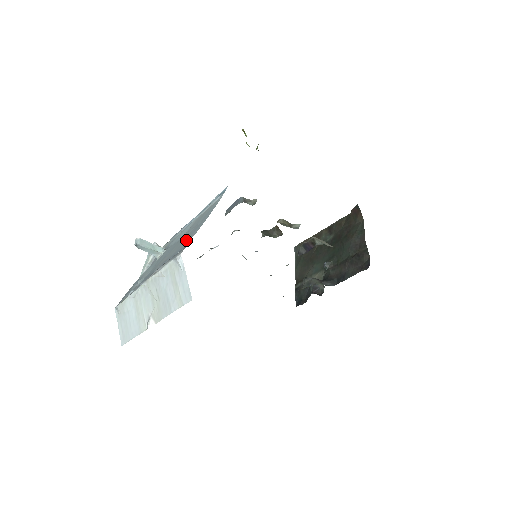
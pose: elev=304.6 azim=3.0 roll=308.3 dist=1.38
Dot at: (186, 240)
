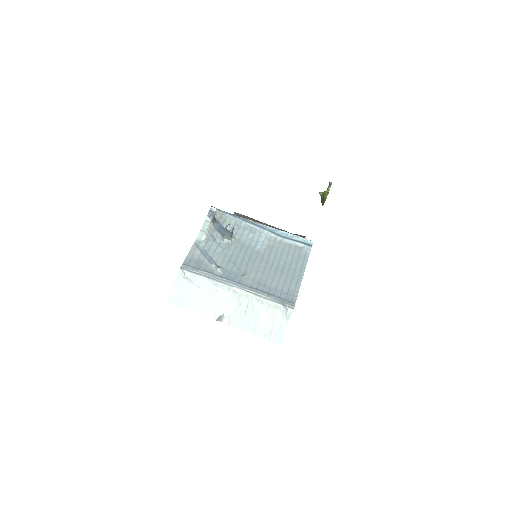
Dot at: (285, 283)
